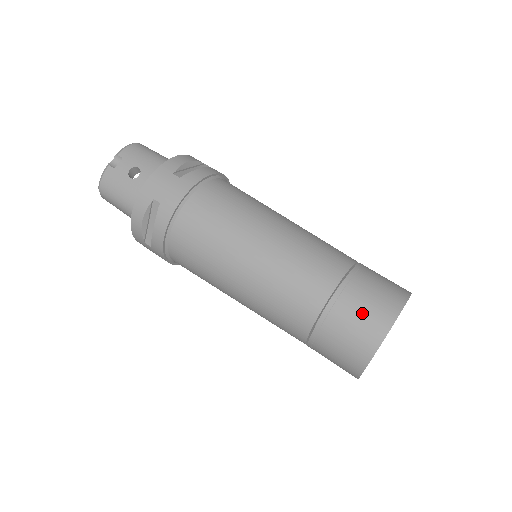
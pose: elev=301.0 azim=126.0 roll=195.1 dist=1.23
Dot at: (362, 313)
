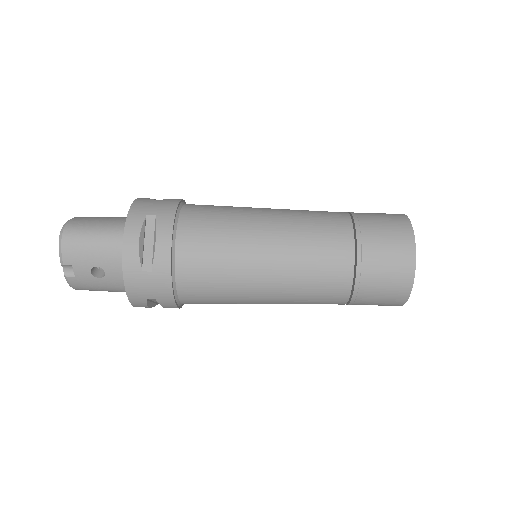
Dot at: (384, 290)
